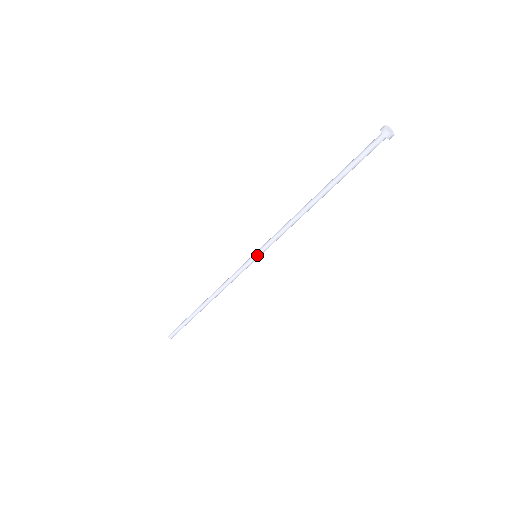
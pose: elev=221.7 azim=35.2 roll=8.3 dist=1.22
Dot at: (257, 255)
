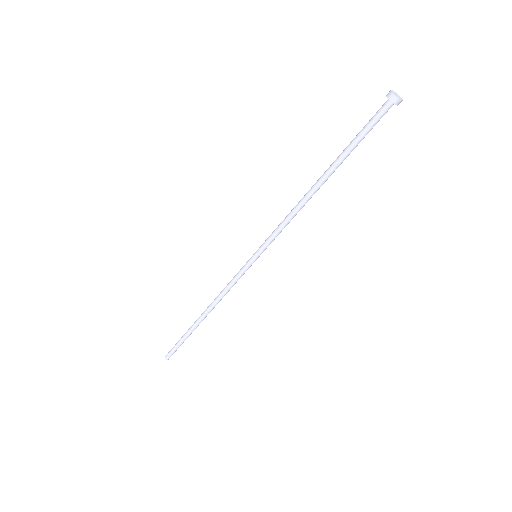
Dot at: (256, 253)
